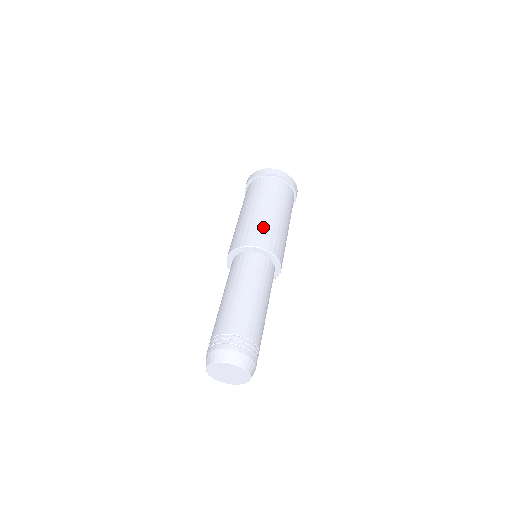
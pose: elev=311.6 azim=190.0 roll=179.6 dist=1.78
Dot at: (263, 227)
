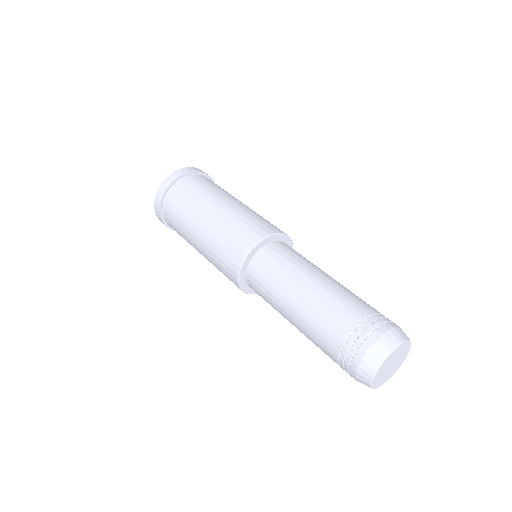
Dot at: (236, 224)
